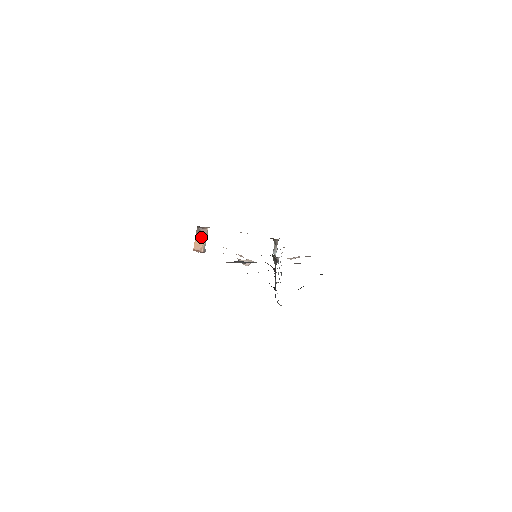
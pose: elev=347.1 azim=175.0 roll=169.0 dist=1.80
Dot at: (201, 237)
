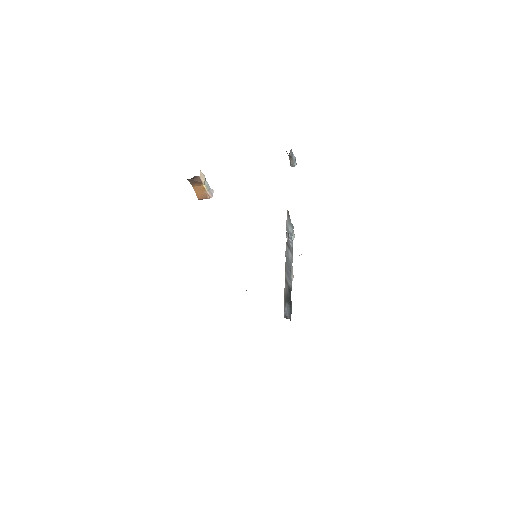
Dot at: (198, 185)
